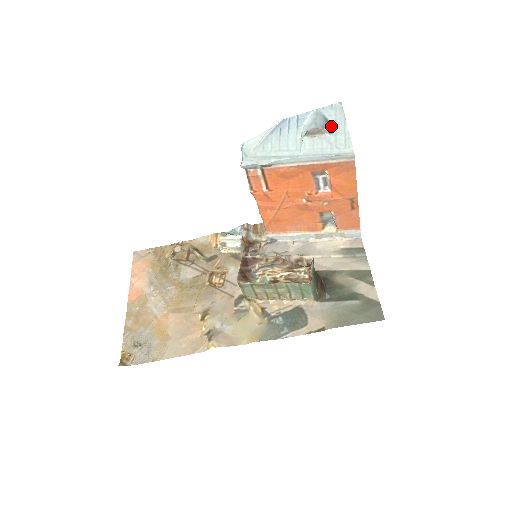
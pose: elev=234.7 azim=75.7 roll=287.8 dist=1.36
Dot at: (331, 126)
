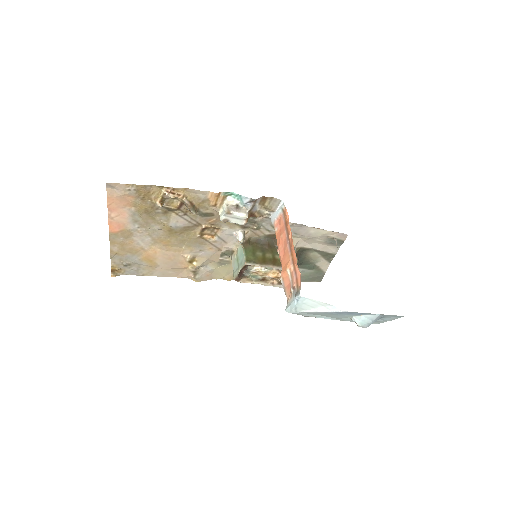
Dot at: (380, 318)
